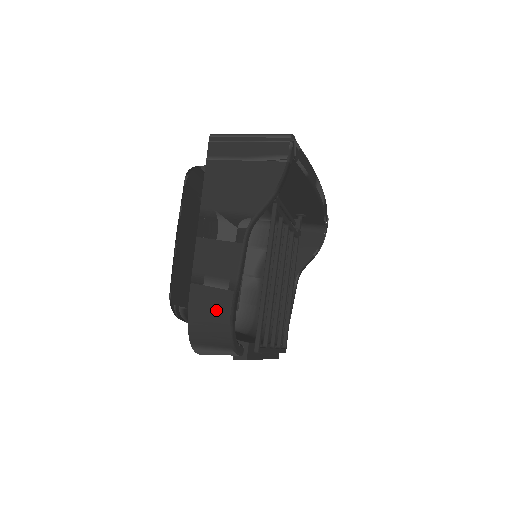
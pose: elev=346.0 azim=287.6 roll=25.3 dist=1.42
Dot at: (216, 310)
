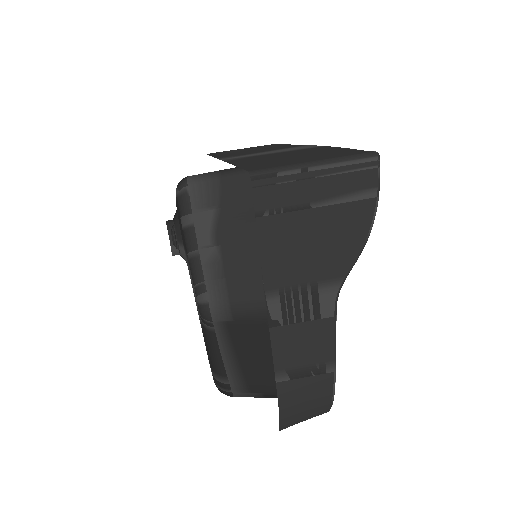
Dot at: (315, 398)
